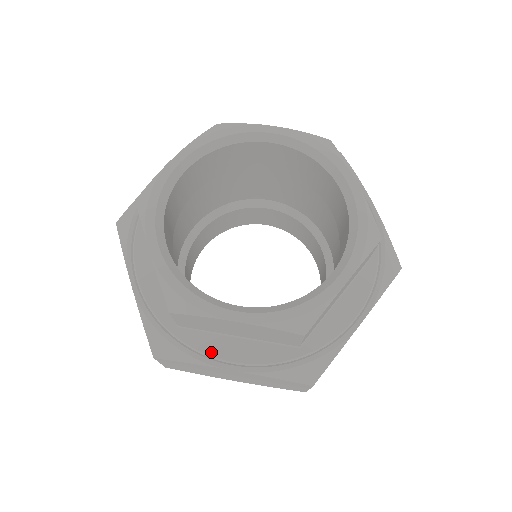
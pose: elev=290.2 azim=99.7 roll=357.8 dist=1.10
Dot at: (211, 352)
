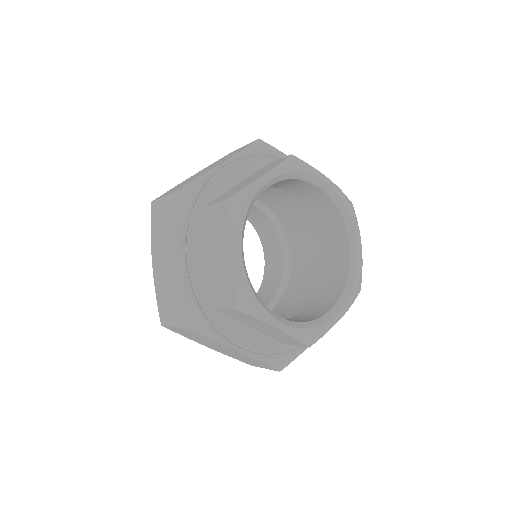
Dot at: occluded
